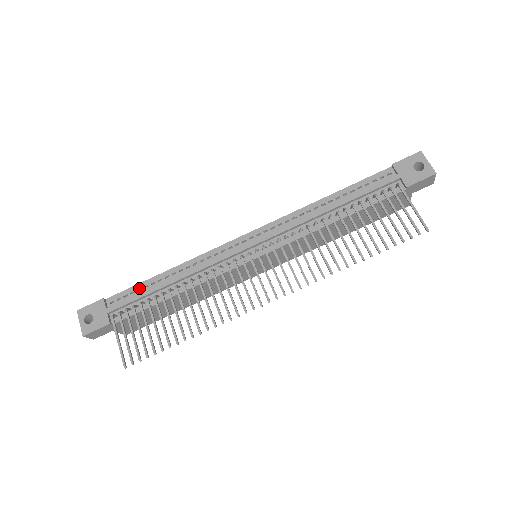
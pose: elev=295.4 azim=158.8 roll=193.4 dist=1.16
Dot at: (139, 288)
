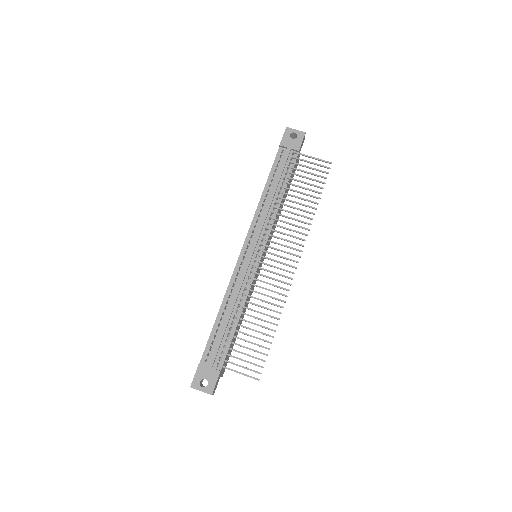
Dot at: (213, 336)
